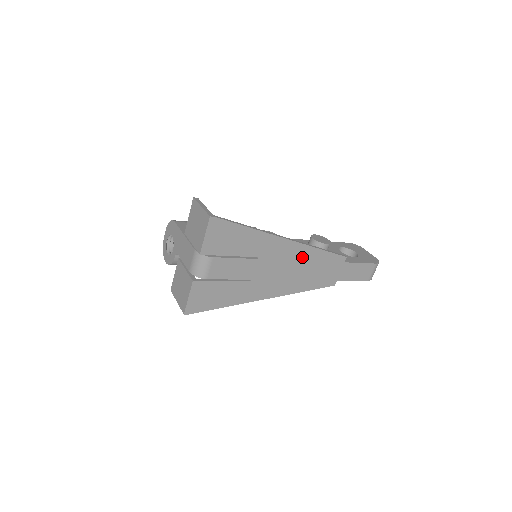
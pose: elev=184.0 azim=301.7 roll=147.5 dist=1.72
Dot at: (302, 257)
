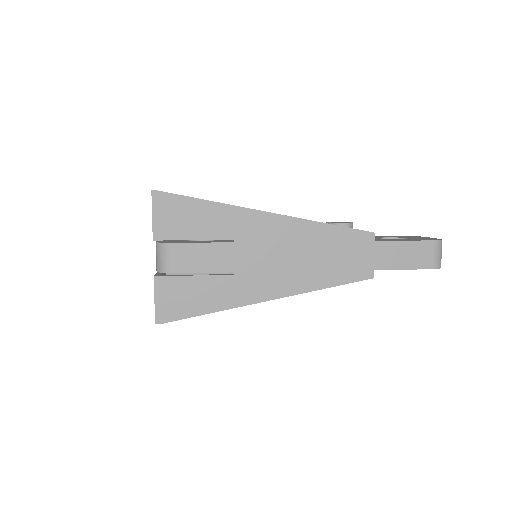
Dot at: (300, 237)
